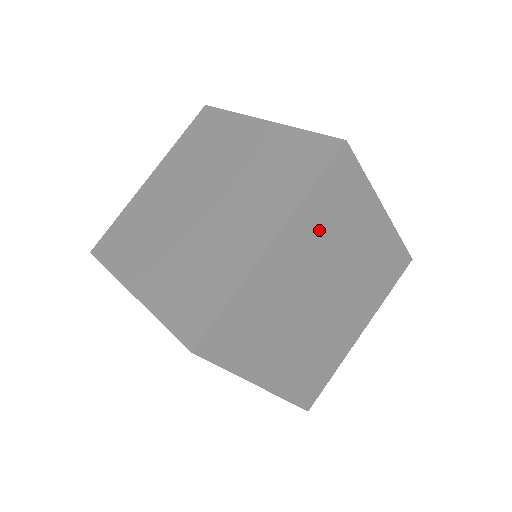
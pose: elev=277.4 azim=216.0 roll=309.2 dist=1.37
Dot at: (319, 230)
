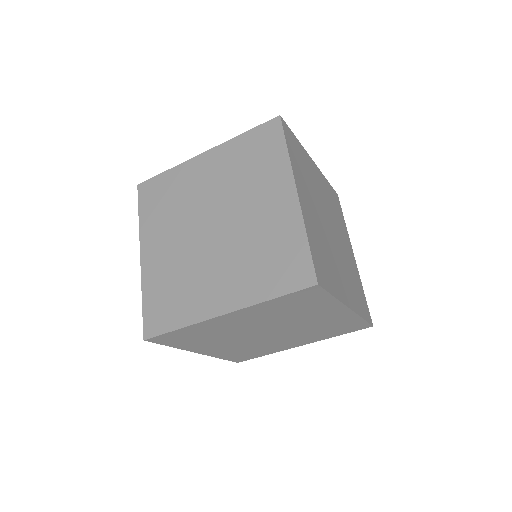
Dot at: (273, 313)
